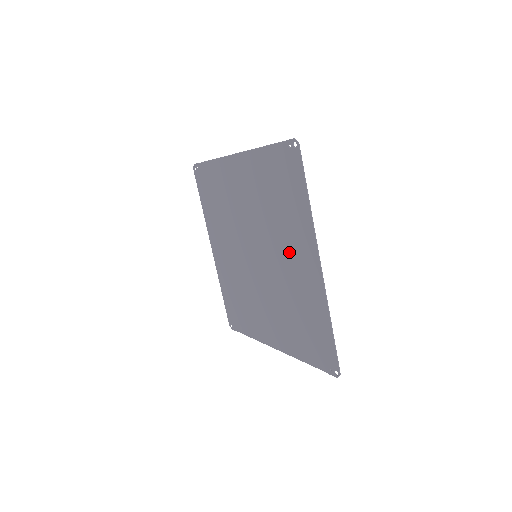
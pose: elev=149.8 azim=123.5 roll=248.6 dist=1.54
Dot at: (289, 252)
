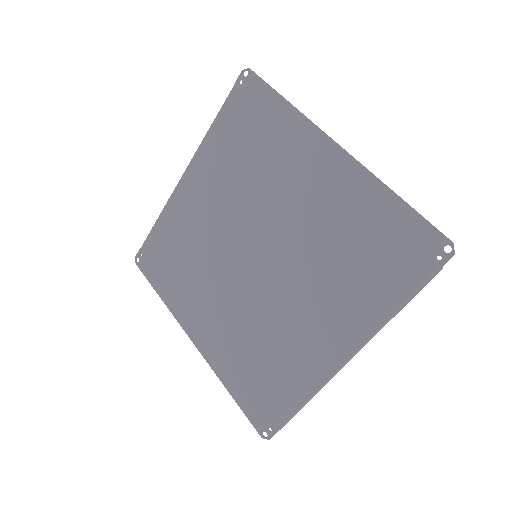
Dot at: (294, 185)
